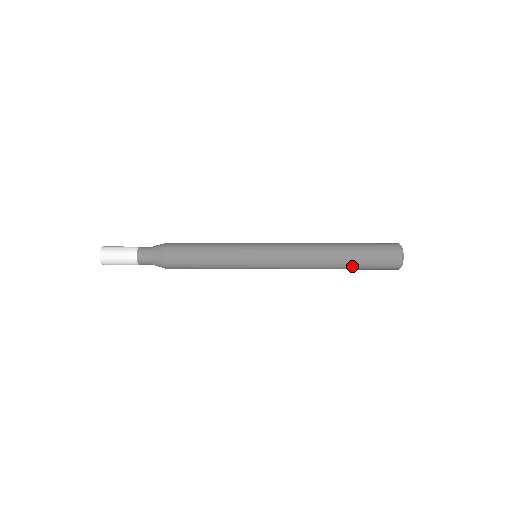
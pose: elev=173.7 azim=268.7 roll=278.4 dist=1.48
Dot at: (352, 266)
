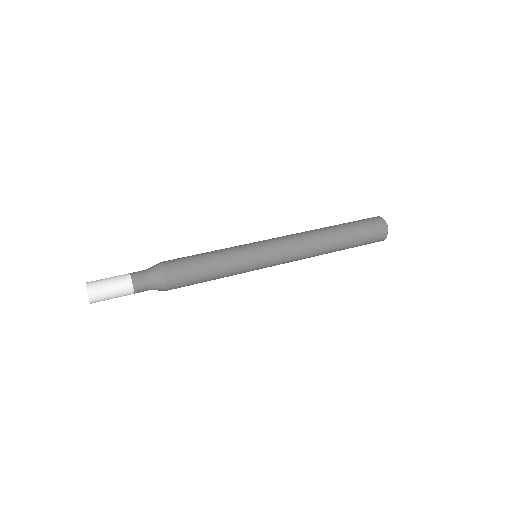
Dot at: (344, 249)
